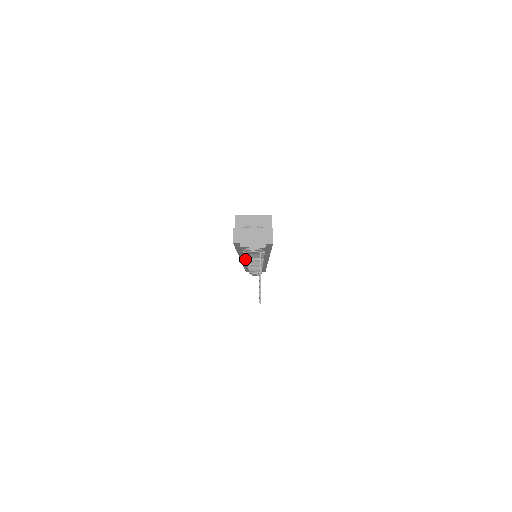
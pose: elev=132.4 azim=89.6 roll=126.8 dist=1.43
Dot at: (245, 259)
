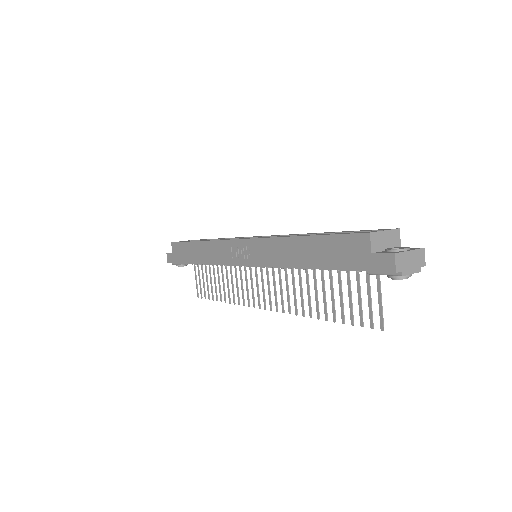
Dot at: (282, 268)
